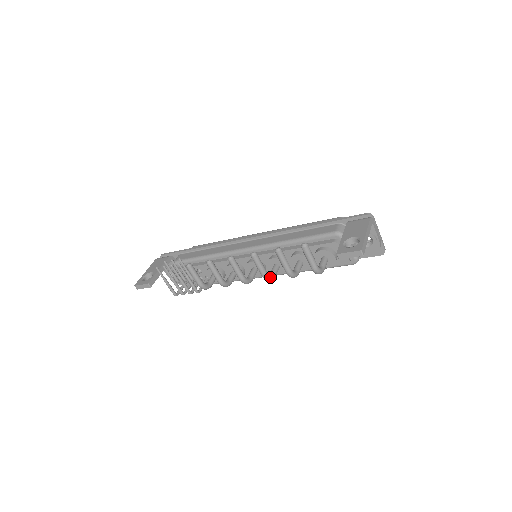
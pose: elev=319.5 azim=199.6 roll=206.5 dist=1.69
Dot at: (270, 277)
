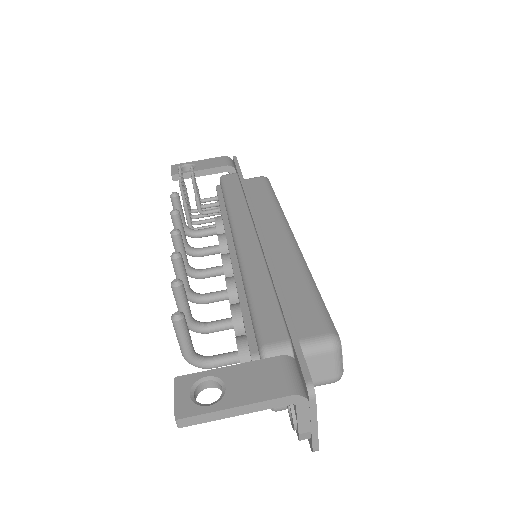
Dot at: (190, 298)
